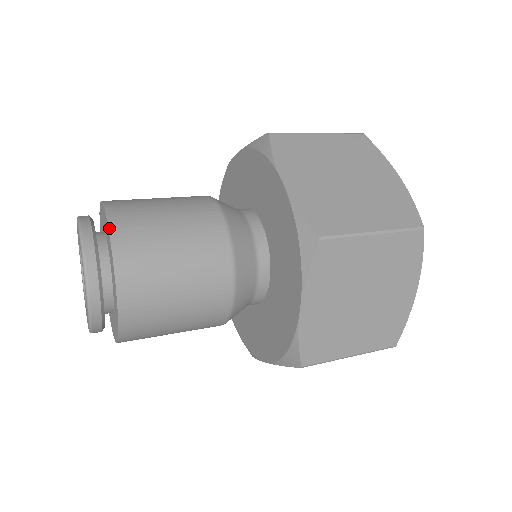
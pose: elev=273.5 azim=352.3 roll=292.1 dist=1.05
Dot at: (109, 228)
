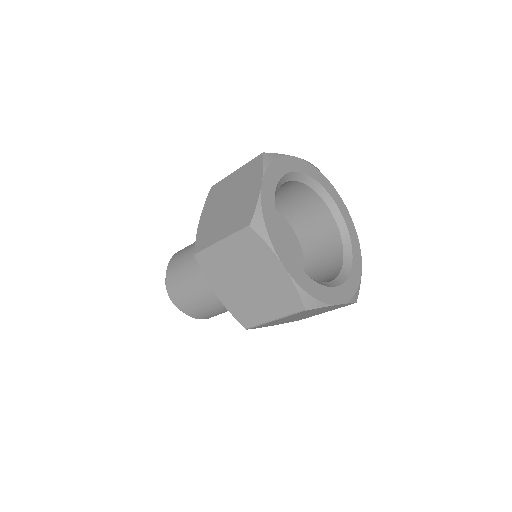
Dot at: occluded
